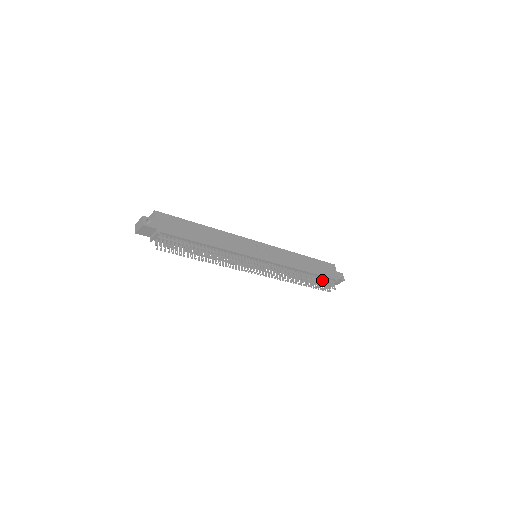
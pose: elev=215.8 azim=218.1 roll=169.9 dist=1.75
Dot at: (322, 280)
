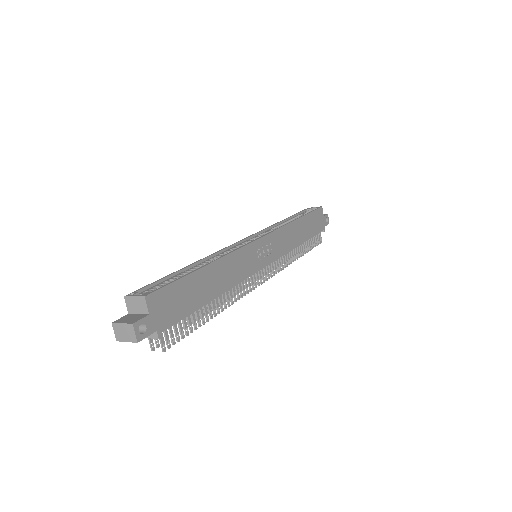
Dot at: (312, 240)
